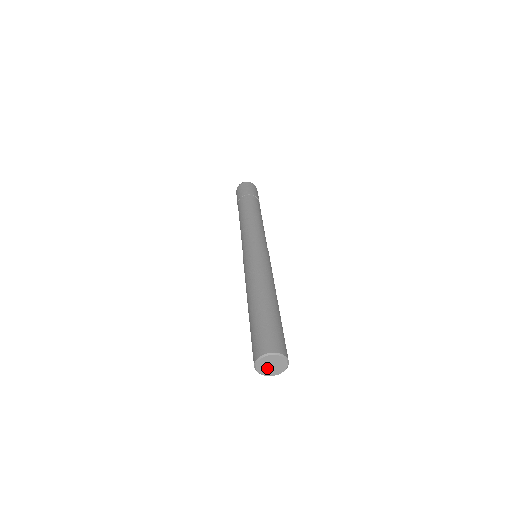
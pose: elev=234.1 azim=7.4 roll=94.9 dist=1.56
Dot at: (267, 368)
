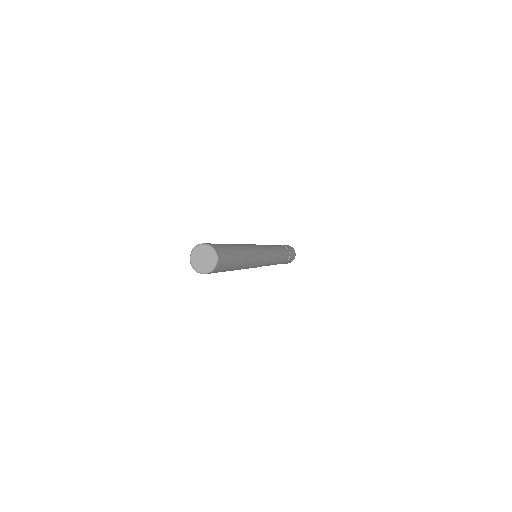
Dot at: (203, 264)
